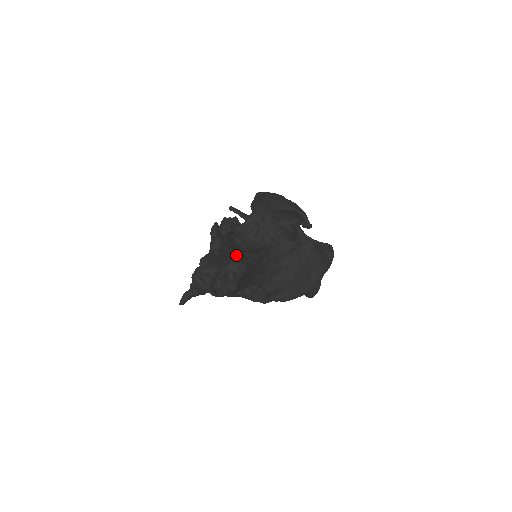
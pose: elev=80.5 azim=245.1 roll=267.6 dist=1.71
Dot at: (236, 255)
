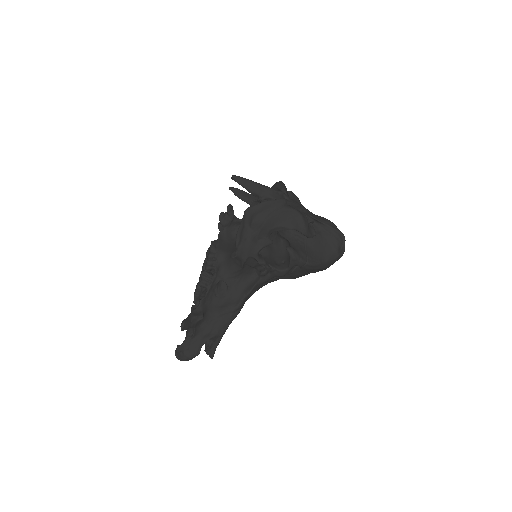
Dot at: (213, 323)
